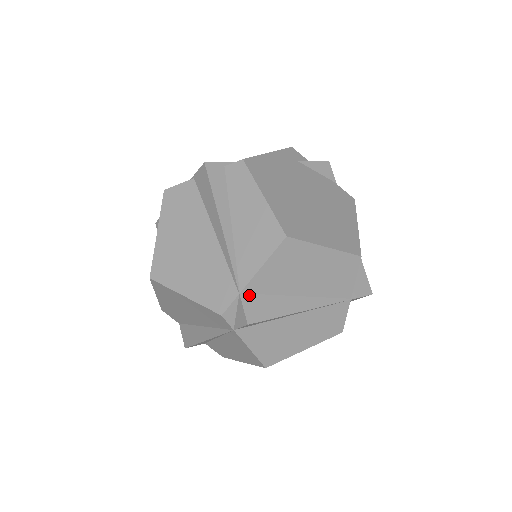
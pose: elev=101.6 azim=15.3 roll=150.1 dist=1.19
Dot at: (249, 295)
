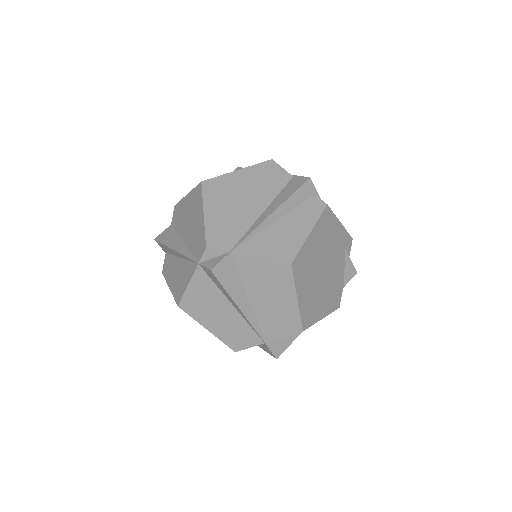
Dot at: (232, 260)
